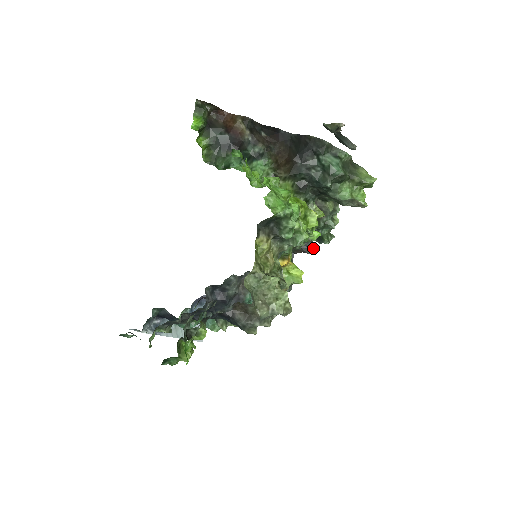
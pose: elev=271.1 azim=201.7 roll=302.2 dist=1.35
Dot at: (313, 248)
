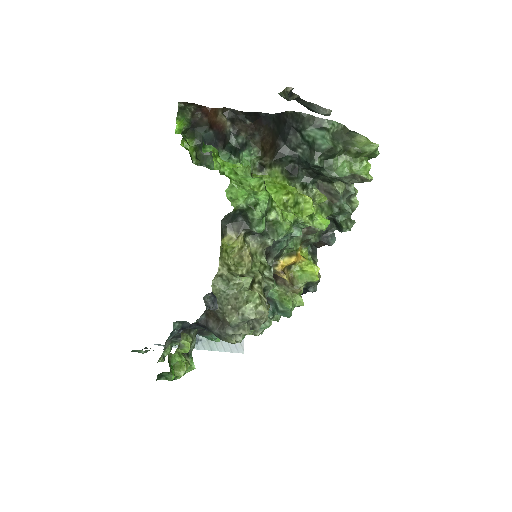
Dot at: (335, 239)
